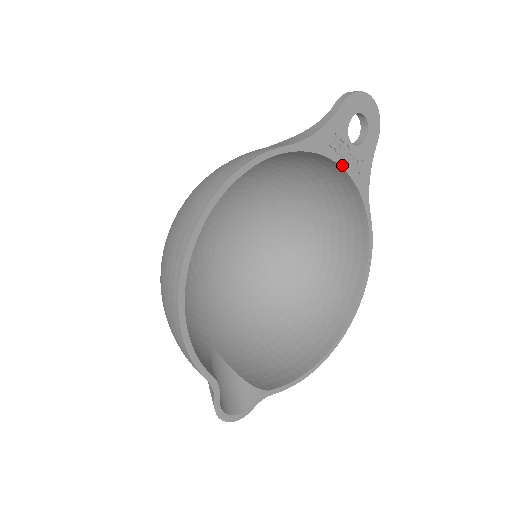
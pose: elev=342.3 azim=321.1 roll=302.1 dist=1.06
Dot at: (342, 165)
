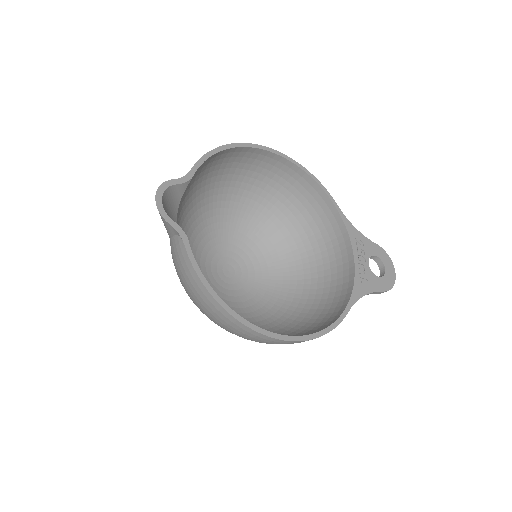
Dot at: (355, 259)
